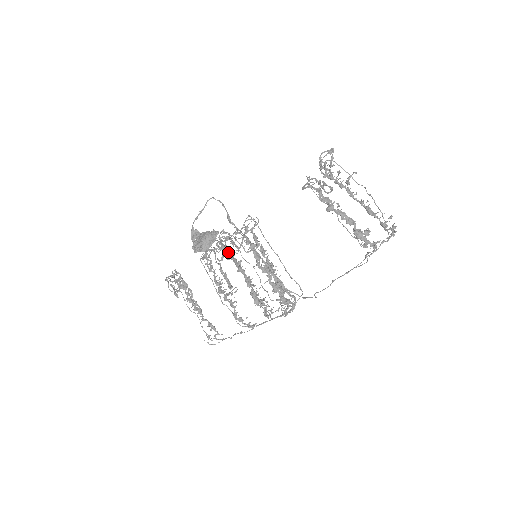
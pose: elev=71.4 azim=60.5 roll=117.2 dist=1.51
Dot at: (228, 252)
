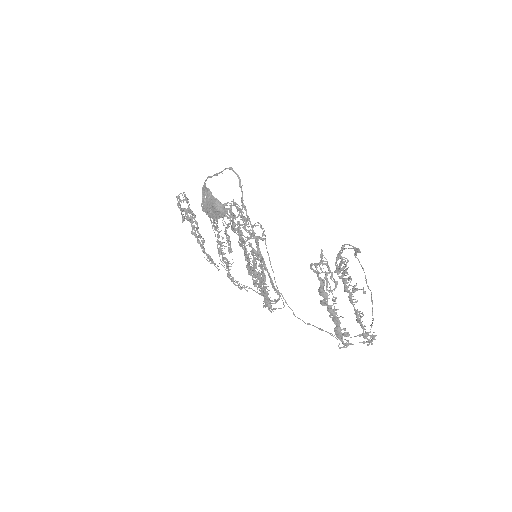
Dot at: (234, 227)
